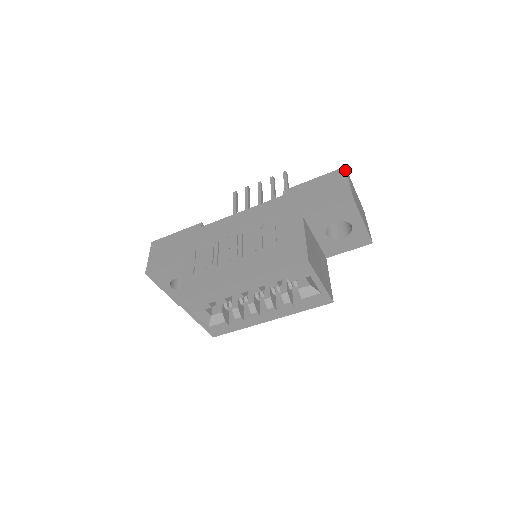
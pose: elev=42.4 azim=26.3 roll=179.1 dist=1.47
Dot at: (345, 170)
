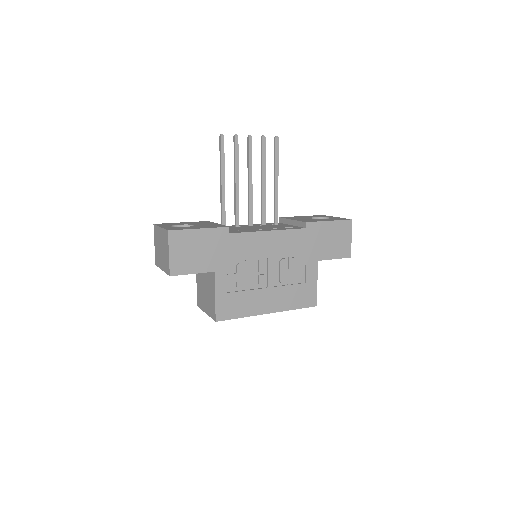
Dot at: occluded
